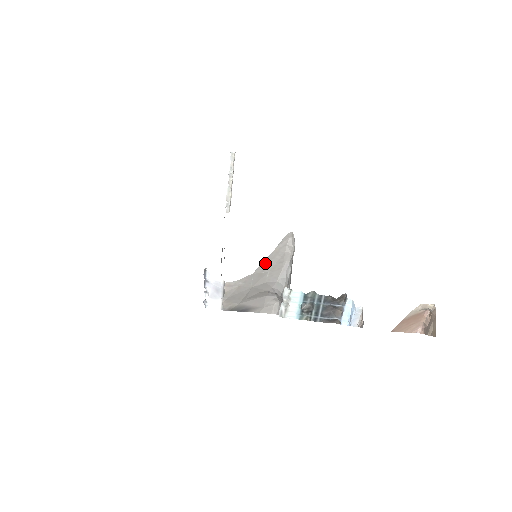
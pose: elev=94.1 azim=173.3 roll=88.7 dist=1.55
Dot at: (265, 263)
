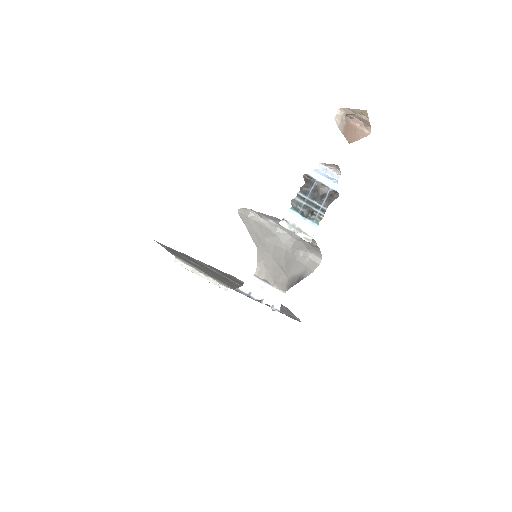
Dot at: (254, 237)
